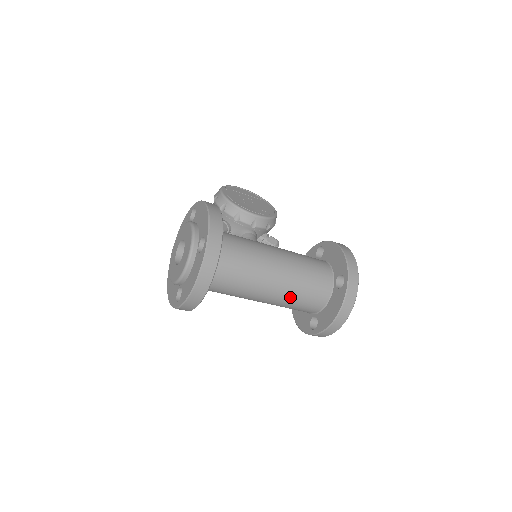
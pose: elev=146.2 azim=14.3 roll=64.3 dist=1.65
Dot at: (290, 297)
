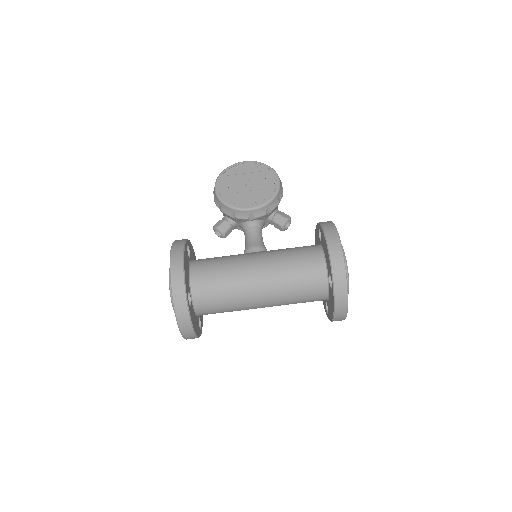
Dot at: (286, 303)
